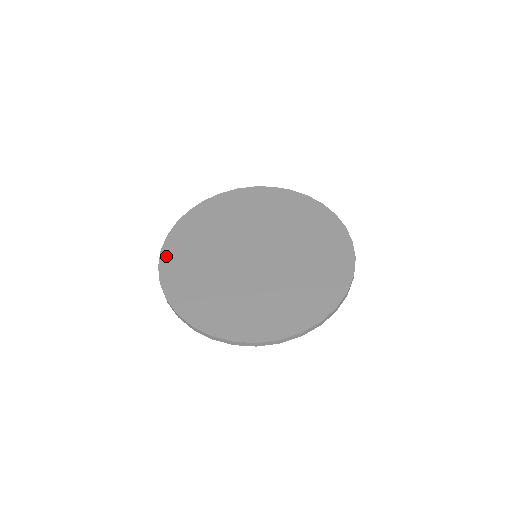
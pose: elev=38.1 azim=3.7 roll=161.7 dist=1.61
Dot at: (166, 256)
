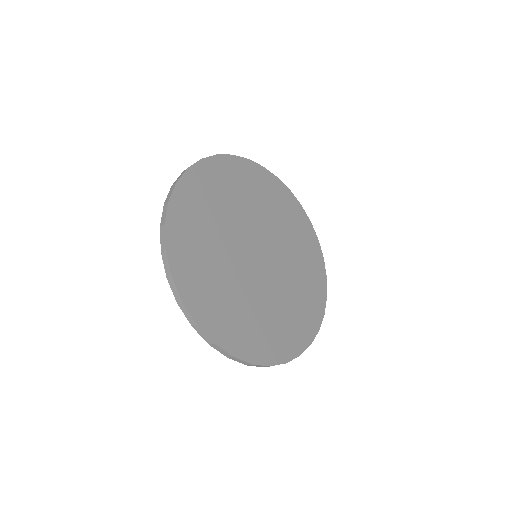
Dot at: (183, 283)
